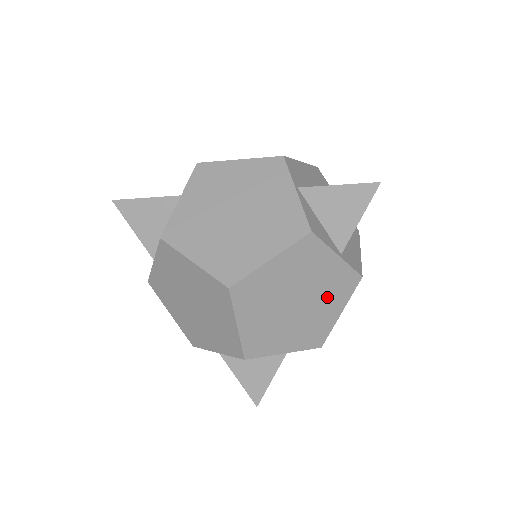
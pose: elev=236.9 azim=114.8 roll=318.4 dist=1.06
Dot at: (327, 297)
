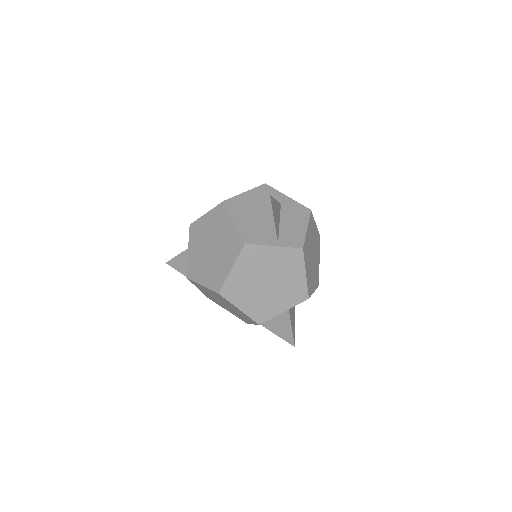
Dot at: (287, 270)
